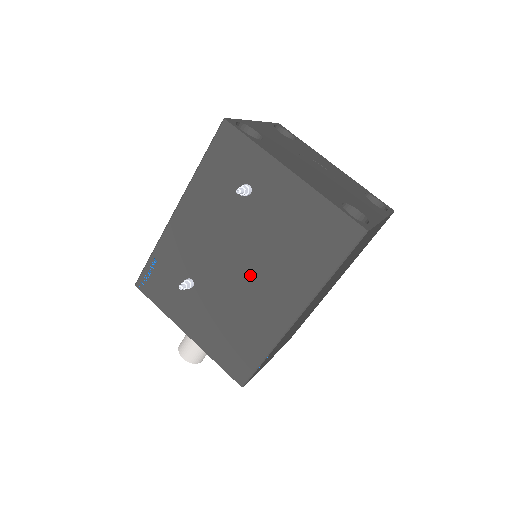
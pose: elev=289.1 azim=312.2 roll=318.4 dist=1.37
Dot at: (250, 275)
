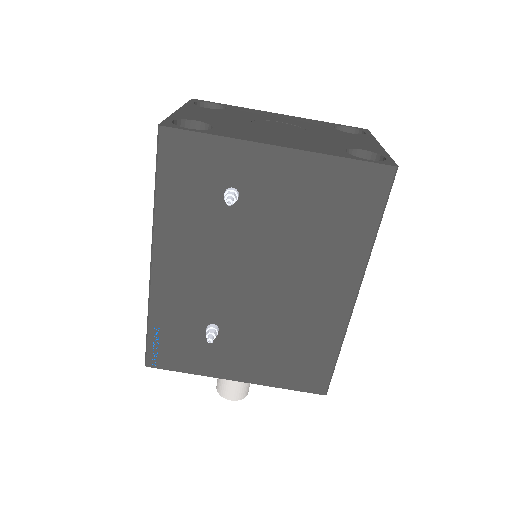
Dot at: (281, 283)
